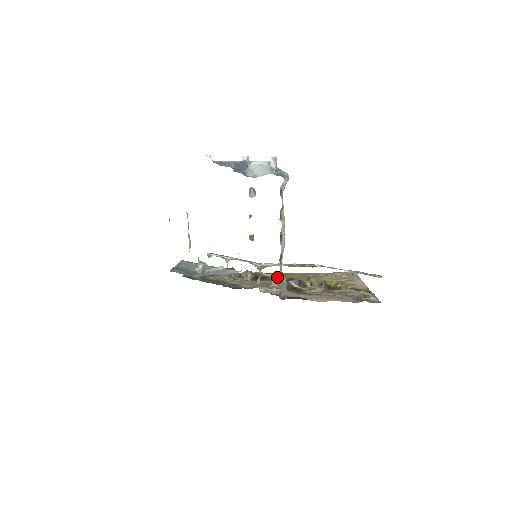
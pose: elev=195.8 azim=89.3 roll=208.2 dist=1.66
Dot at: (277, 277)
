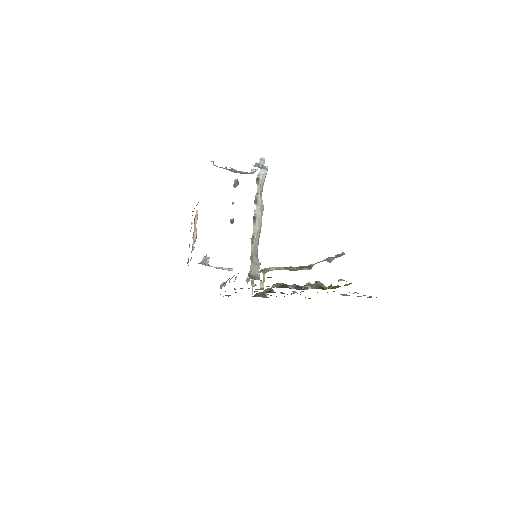
Dot at: occluded
